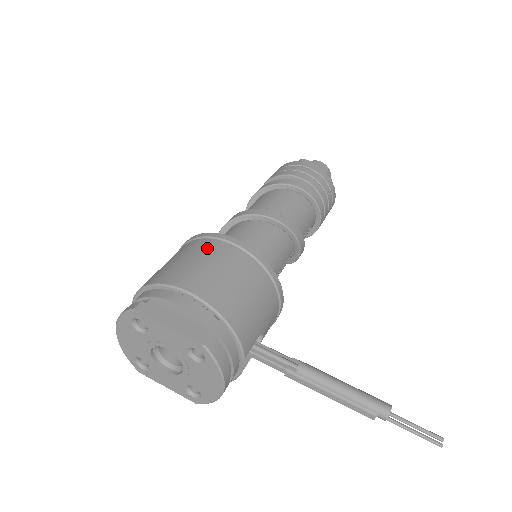
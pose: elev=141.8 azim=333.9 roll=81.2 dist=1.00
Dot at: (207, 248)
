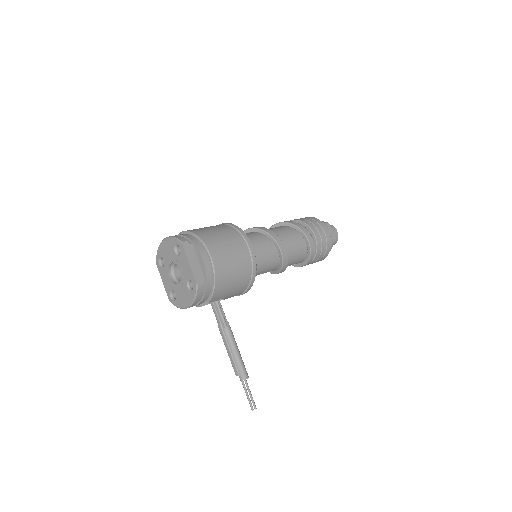
Dot at: (236, 240)
